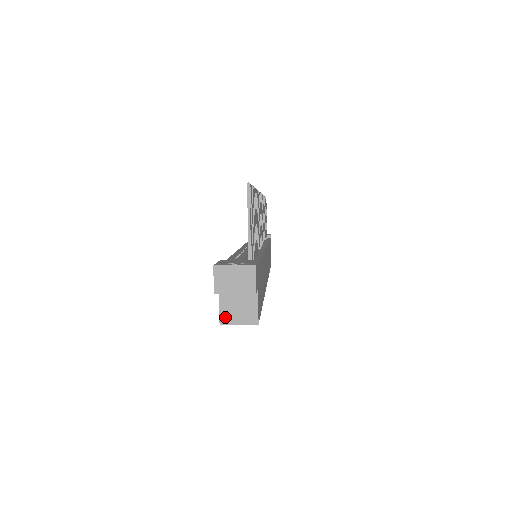
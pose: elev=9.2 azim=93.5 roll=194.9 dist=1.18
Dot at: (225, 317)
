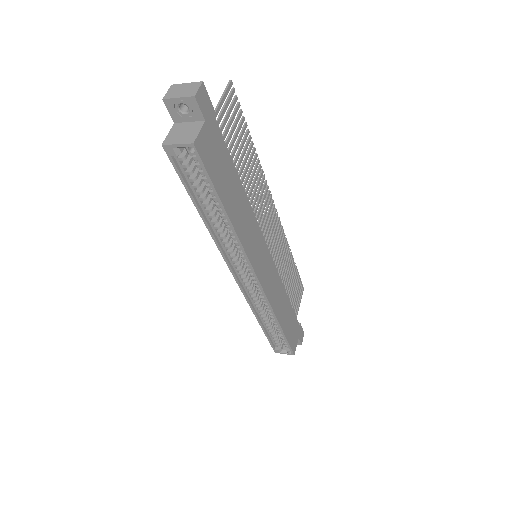
Dot at: (169, 140)
